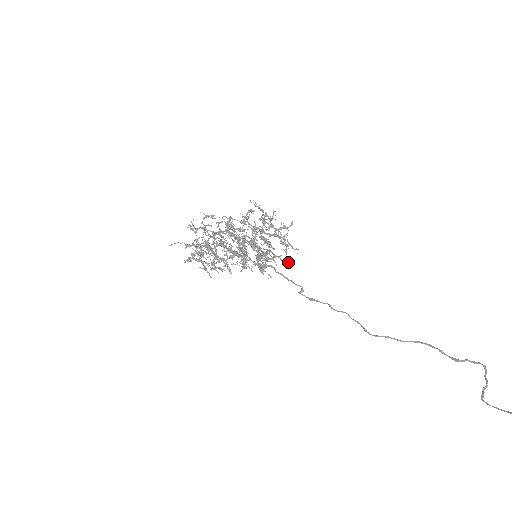
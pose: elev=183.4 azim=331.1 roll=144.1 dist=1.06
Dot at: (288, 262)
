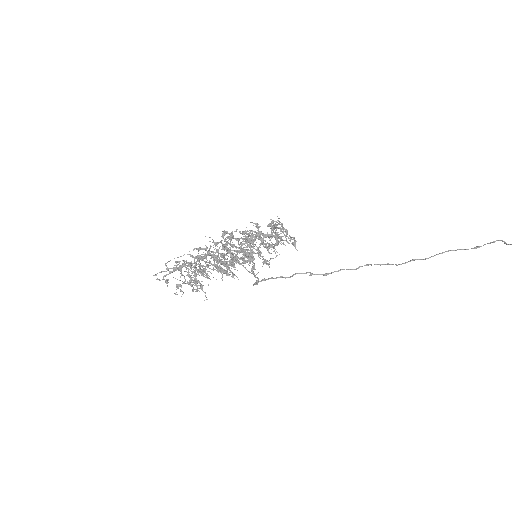
Dot at: (295, 241)
